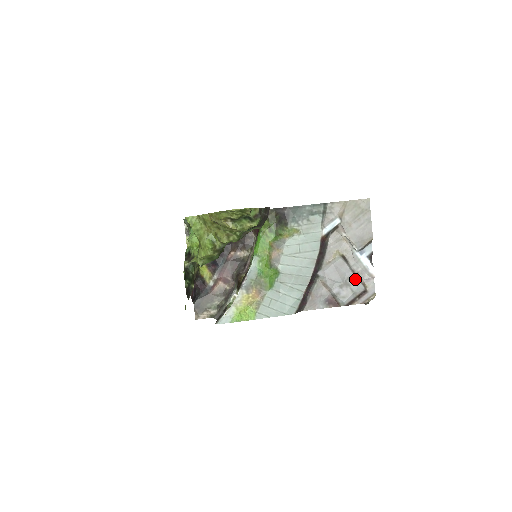
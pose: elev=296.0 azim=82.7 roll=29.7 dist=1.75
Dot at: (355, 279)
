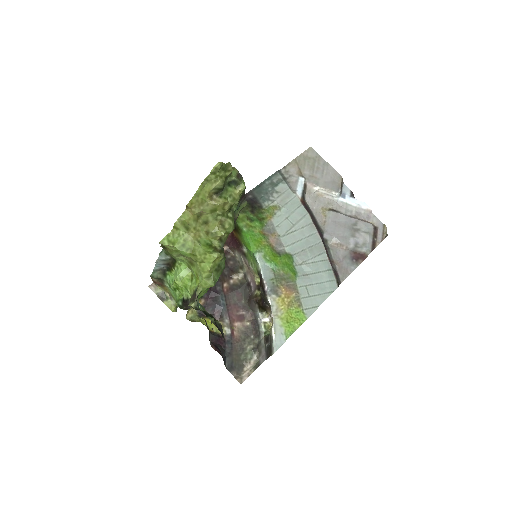
Dot at: (358, 222)
